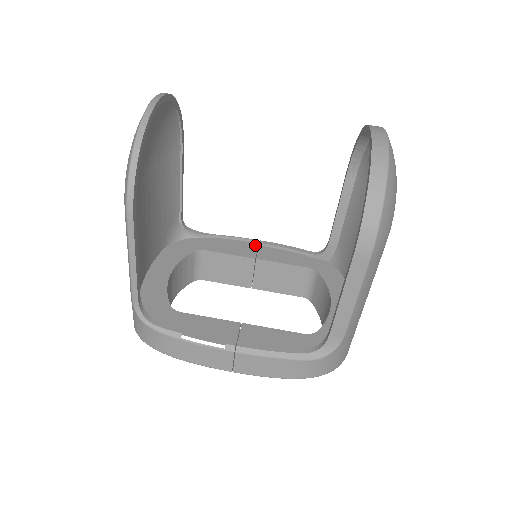
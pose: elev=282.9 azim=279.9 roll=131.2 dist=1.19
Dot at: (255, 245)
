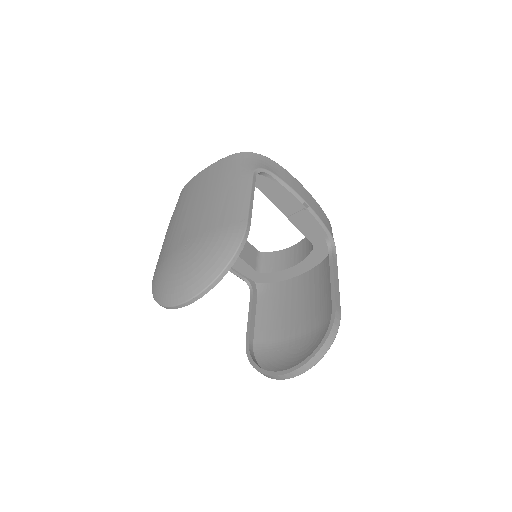
Dot at: (301, 207)
